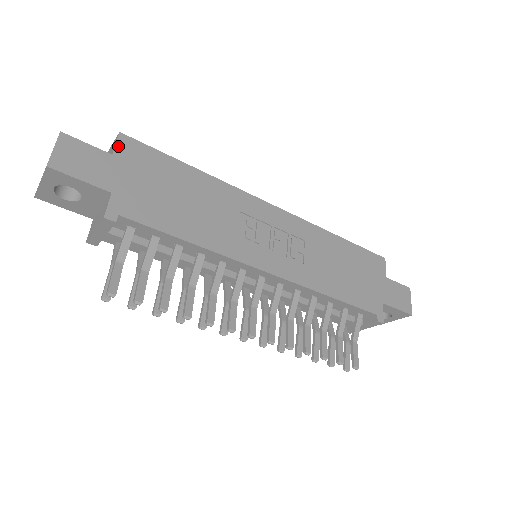
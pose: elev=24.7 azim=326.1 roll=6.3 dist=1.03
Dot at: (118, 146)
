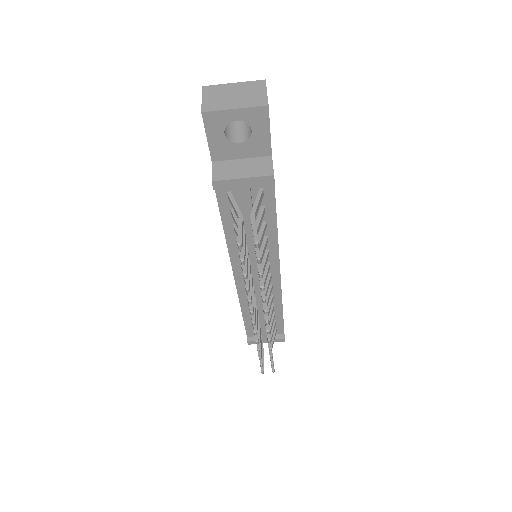
Dot at: occluded
